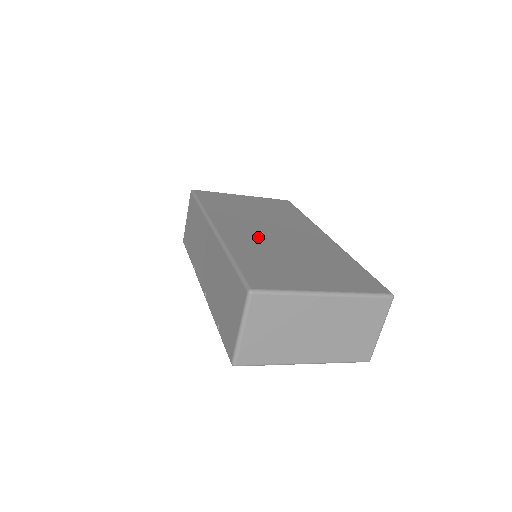
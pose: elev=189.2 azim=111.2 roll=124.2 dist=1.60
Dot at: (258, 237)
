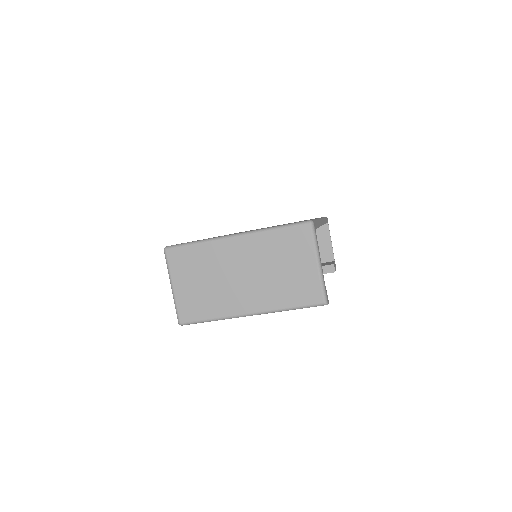
Dot at: occluded
